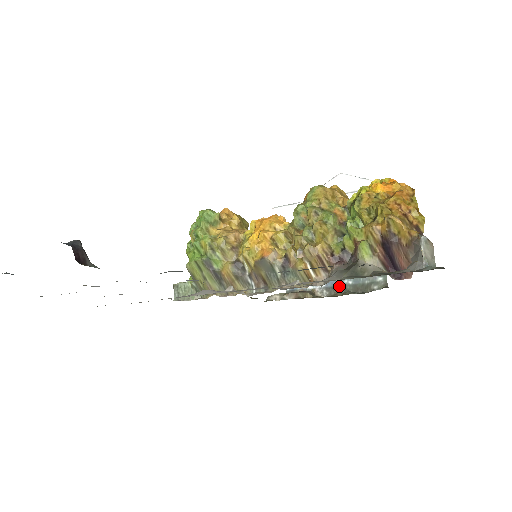
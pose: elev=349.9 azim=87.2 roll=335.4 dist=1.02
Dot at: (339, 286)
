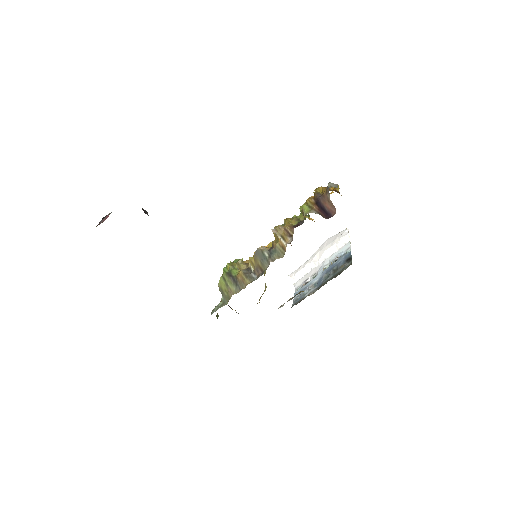
Dot at: (324, 283)
